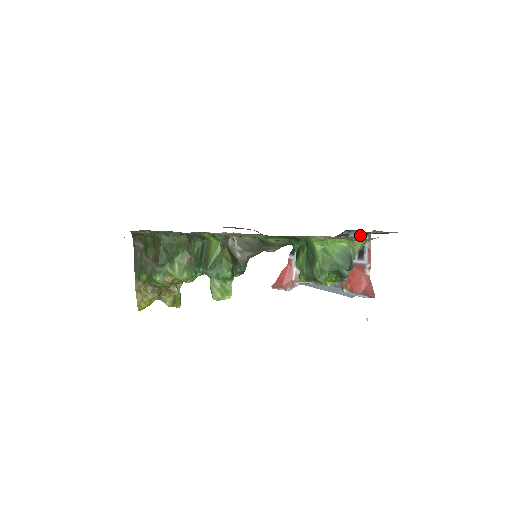
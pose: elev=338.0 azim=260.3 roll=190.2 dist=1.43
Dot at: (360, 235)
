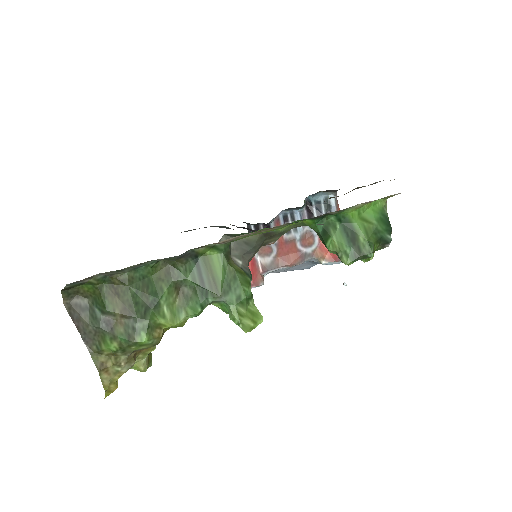
Dot at: (323, 196)
